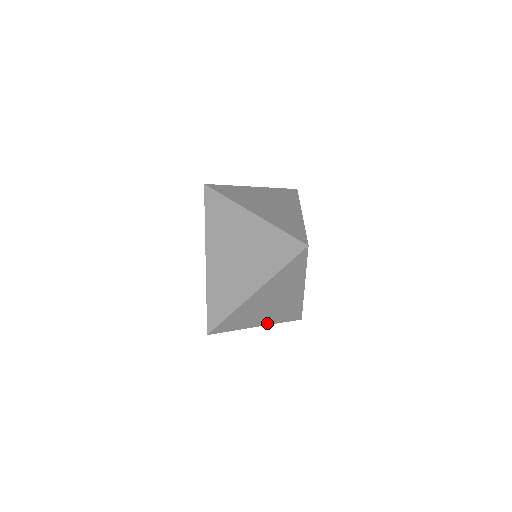
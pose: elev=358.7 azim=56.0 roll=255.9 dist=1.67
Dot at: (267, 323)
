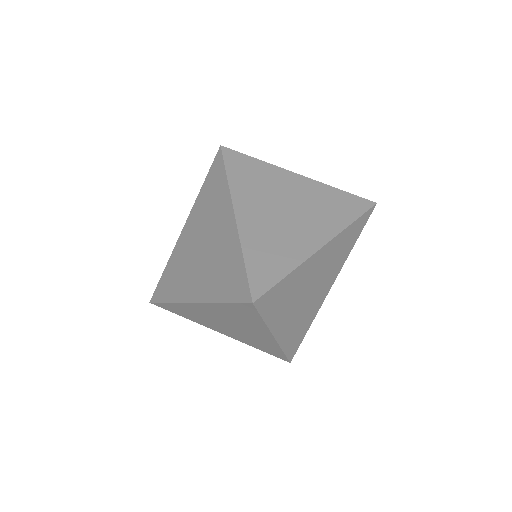
Dot at: (280, 338)
